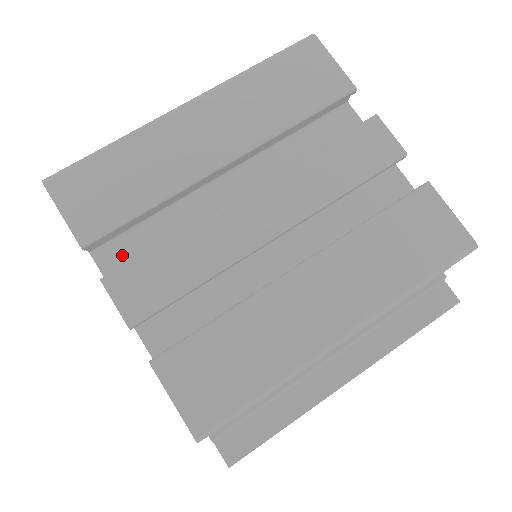
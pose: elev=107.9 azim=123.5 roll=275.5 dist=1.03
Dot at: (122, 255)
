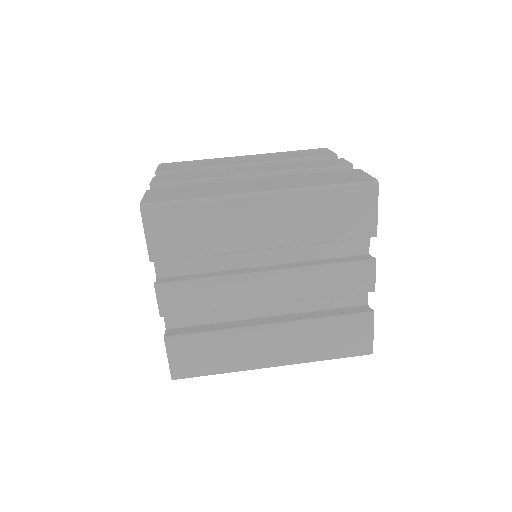
Dot at: (172, 262)
